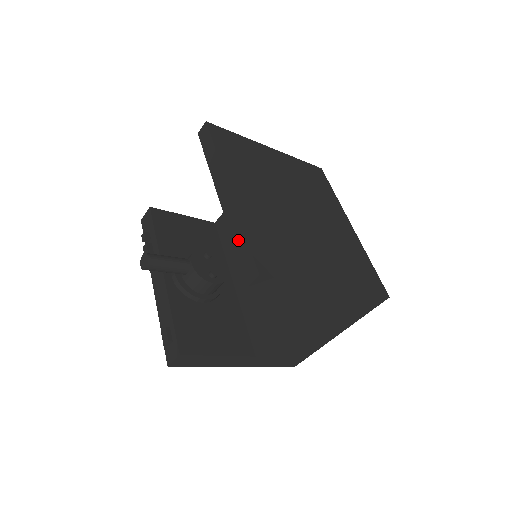
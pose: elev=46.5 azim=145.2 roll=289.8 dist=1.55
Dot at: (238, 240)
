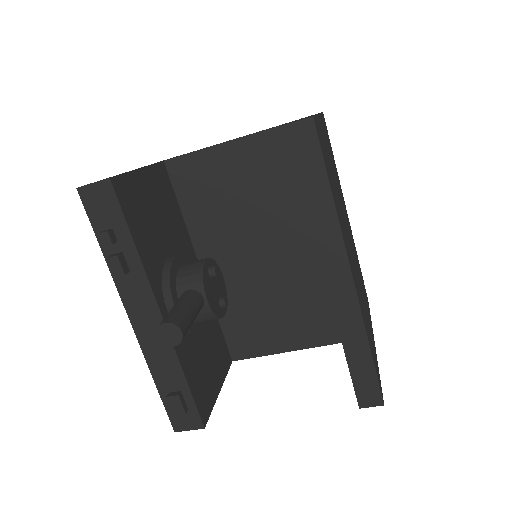
Dot at: (355, 352)
